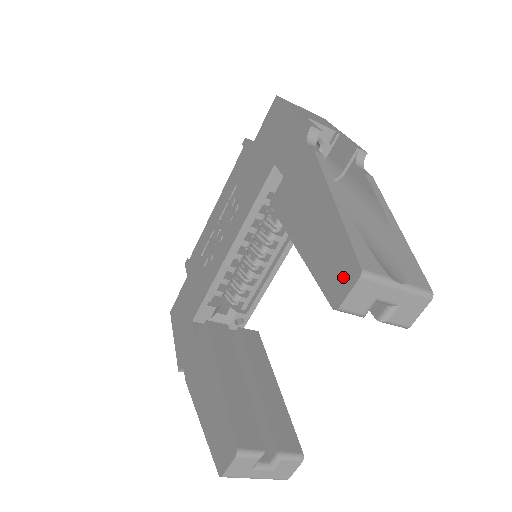
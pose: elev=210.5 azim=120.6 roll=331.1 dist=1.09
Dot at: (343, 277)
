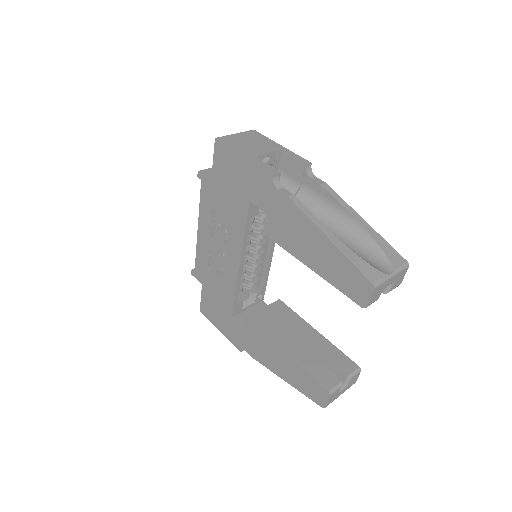
Dot at: (361, 289)
